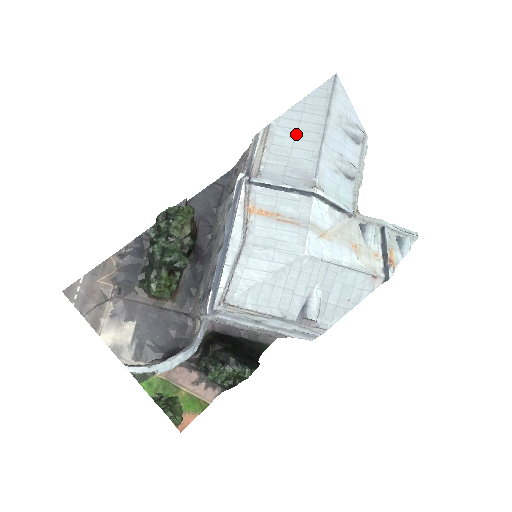
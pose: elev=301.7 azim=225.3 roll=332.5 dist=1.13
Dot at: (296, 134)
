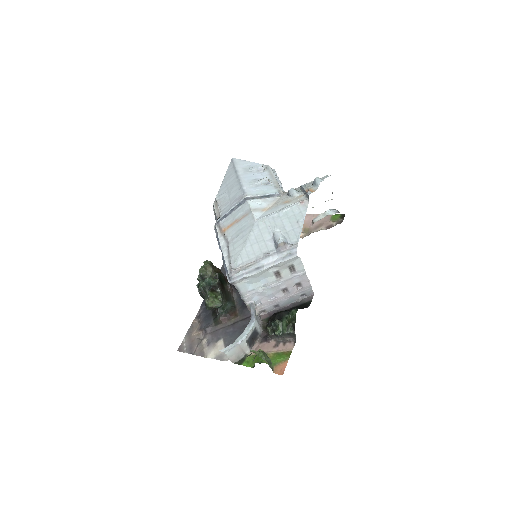
Dot at: (228, 190)
